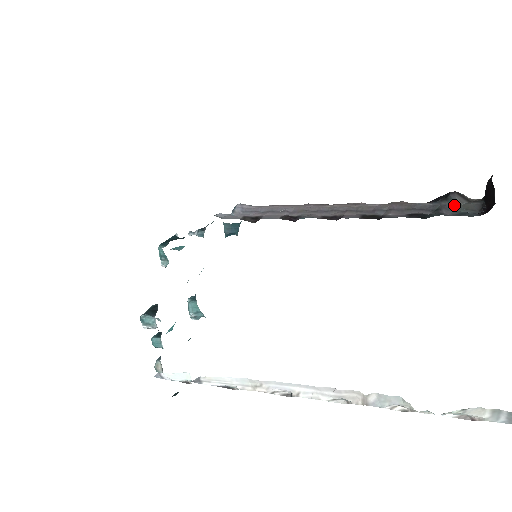
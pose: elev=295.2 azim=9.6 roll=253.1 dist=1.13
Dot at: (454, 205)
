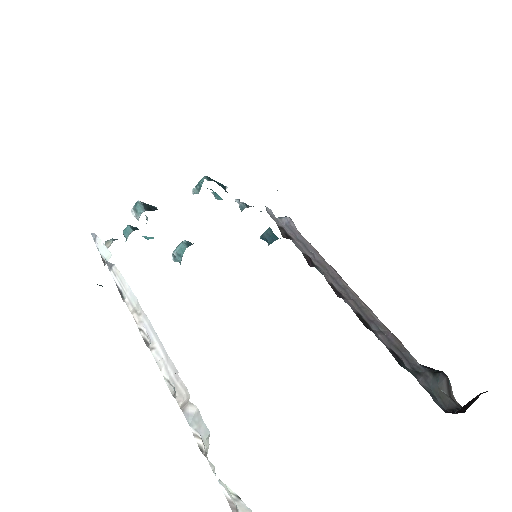
Dot at: (434, 384)
